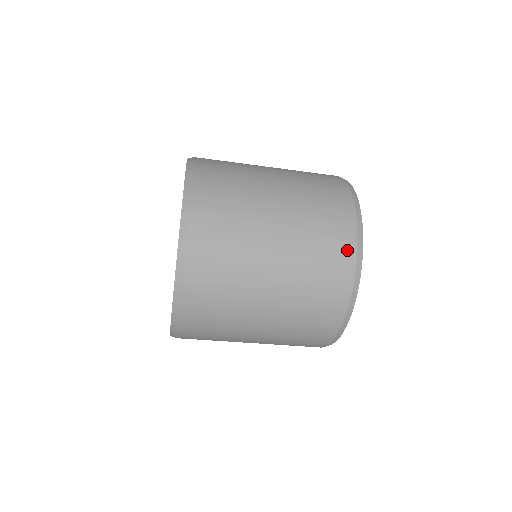
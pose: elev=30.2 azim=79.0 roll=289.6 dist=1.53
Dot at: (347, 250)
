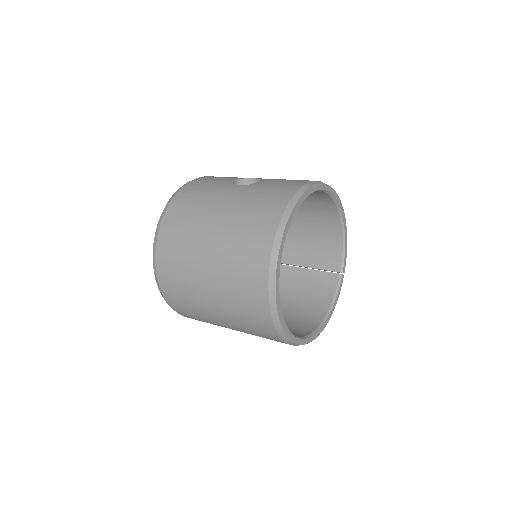
Dot at: occluded
